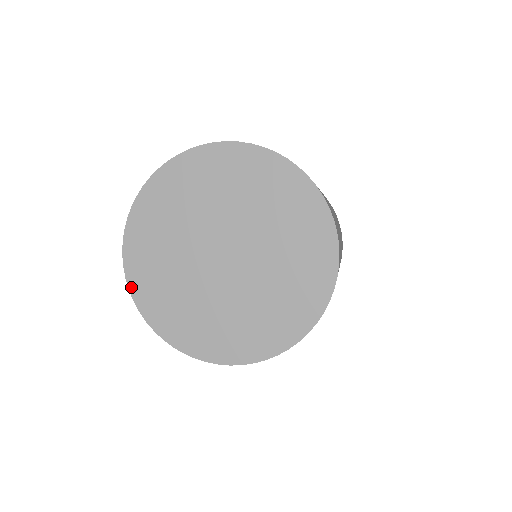
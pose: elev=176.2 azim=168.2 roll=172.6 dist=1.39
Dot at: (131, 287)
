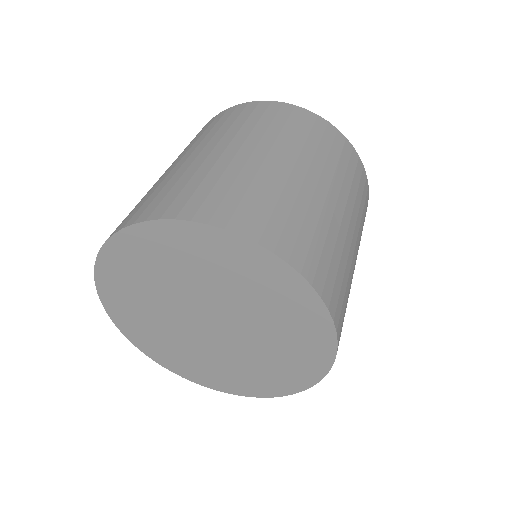
Dot at: (161, 364)
